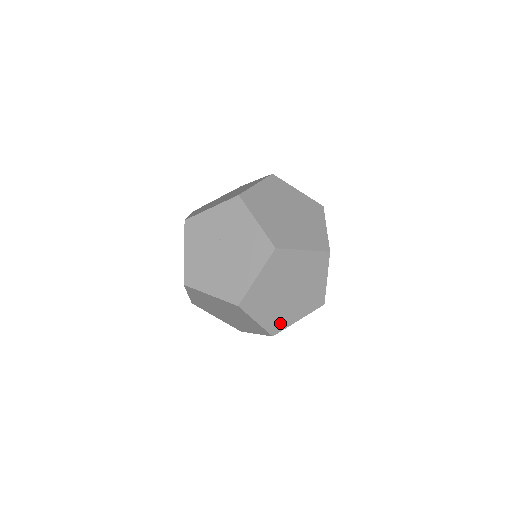
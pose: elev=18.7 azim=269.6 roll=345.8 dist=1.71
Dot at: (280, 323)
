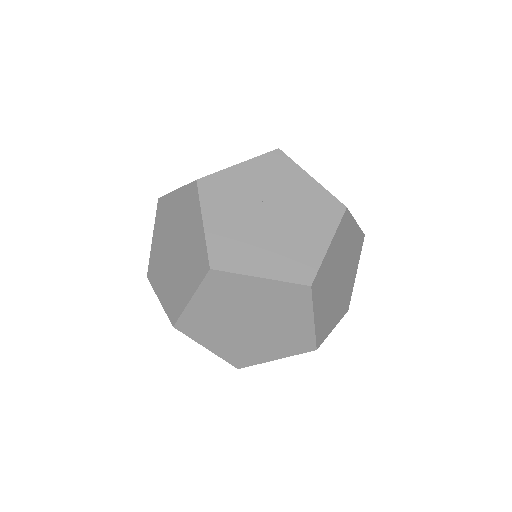
Dot at: (324, 329)
